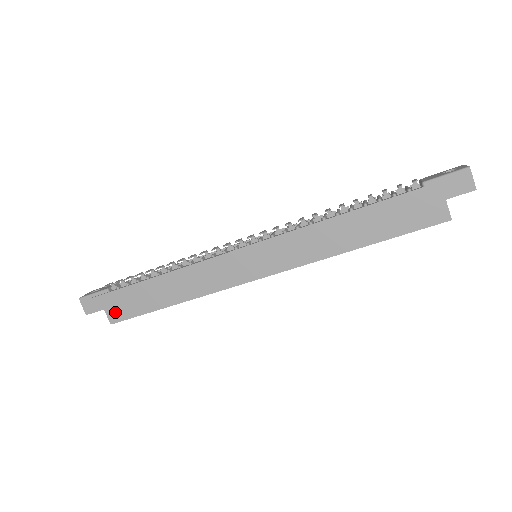
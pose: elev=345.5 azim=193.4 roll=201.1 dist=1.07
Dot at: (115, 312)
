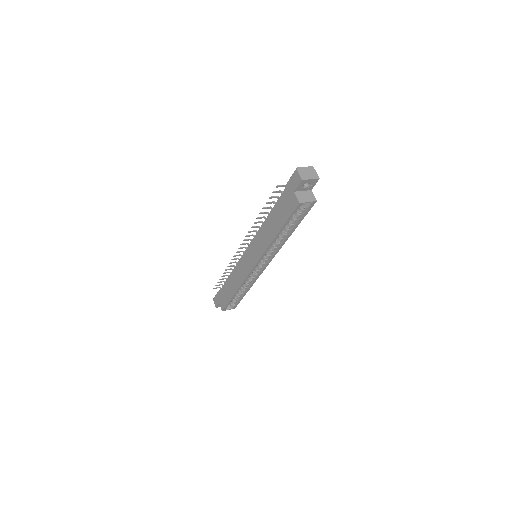
Dot at: (222, 303)
